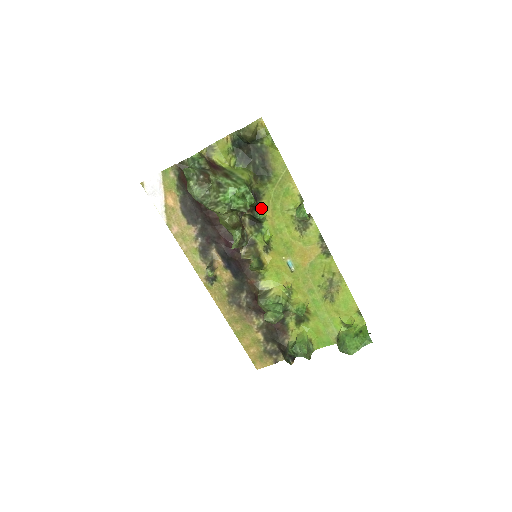
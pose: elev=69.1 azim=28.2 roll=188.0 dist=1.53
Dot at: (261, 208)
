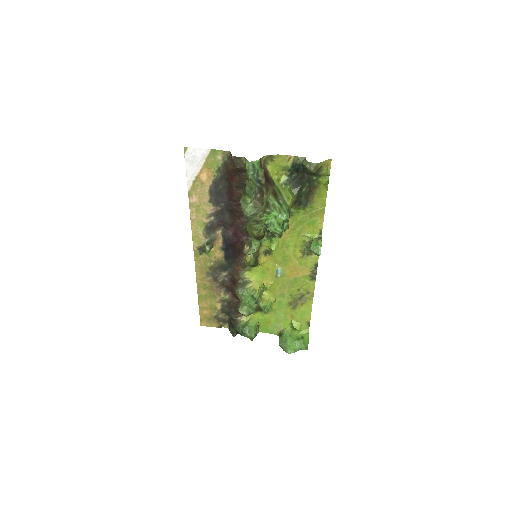
Dot at: occluded
